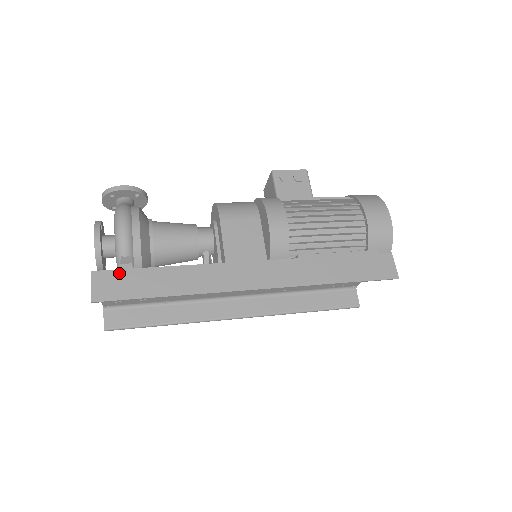
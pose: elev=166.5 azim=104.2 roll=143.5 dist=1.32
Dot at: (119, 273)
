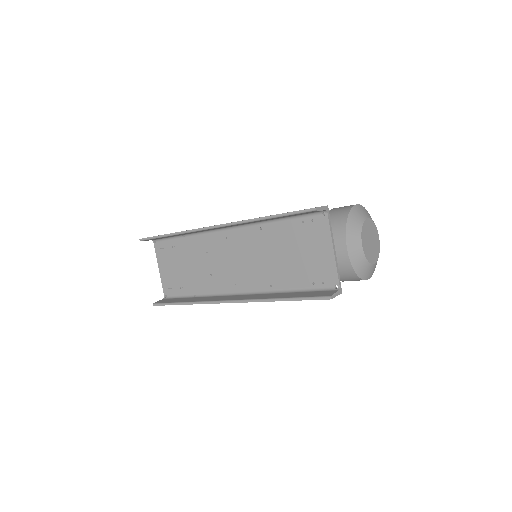
Dot at: occluded
